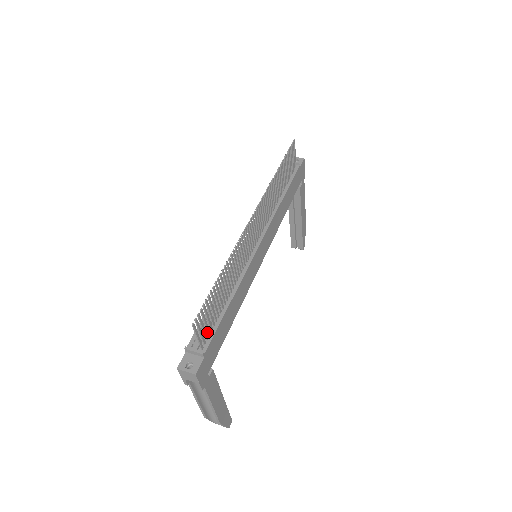
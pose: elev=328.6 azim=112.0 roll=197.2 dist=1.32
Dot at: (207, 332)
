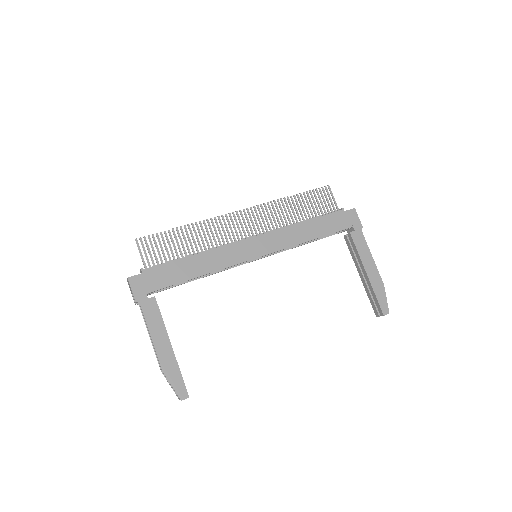
Dot at: (157, 262)
